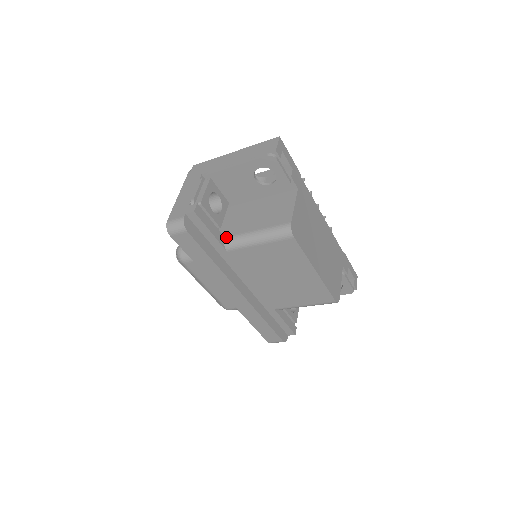
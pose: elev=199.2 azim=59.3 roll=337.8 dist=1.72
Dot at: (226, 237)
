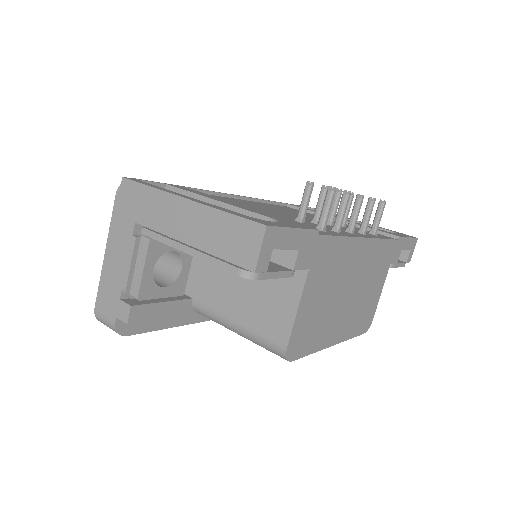
Dot at: (195, 302)
